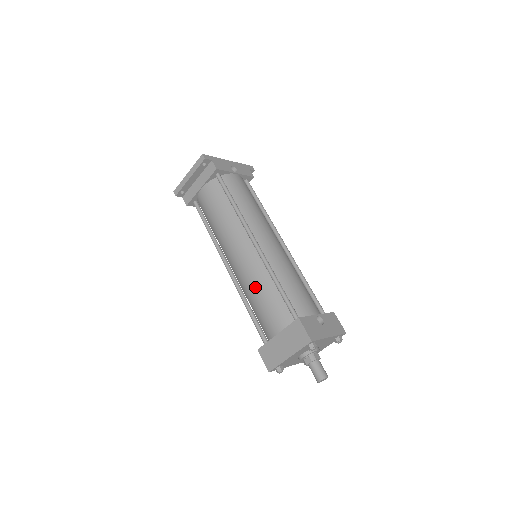
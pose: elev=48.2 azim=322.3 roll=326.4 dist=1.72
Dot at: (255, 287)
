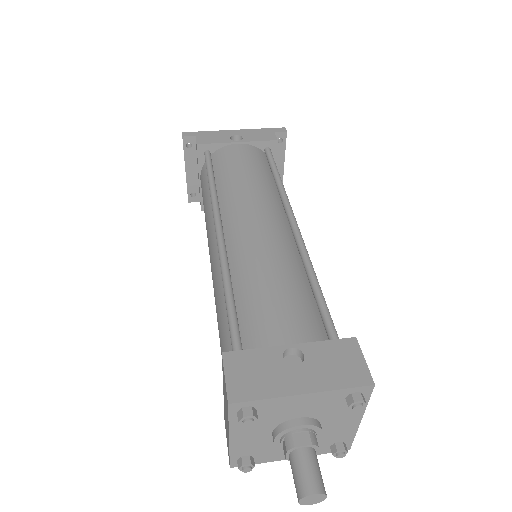
Dot at: occluded
